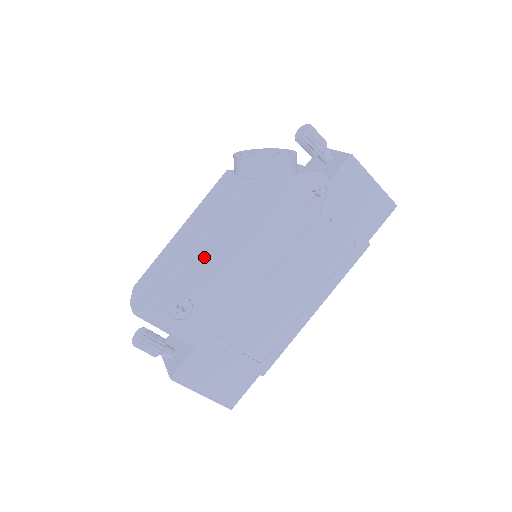
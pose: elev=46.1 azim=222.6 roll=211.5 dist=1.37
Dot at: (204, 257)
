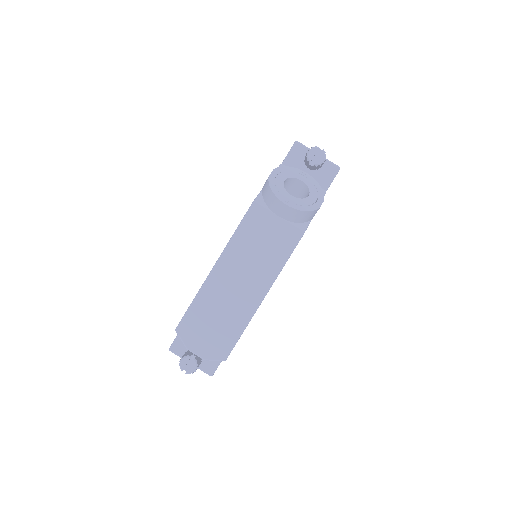
Dot at: occluded
